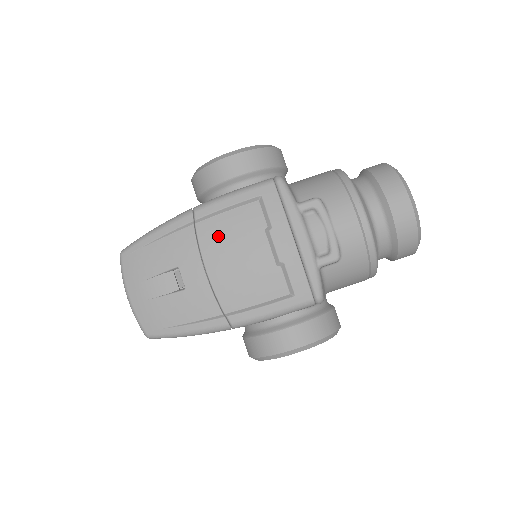
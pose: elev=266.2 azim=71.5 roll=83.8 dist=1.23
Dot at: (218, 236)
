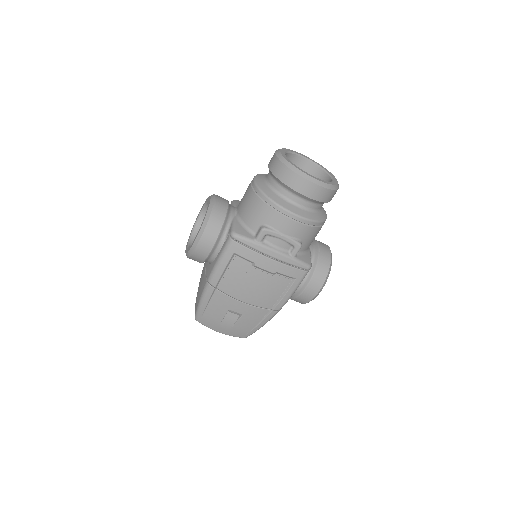
Dot at: (233, 286)
